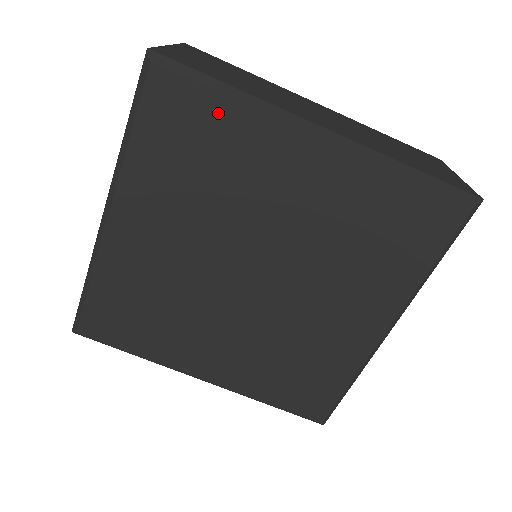
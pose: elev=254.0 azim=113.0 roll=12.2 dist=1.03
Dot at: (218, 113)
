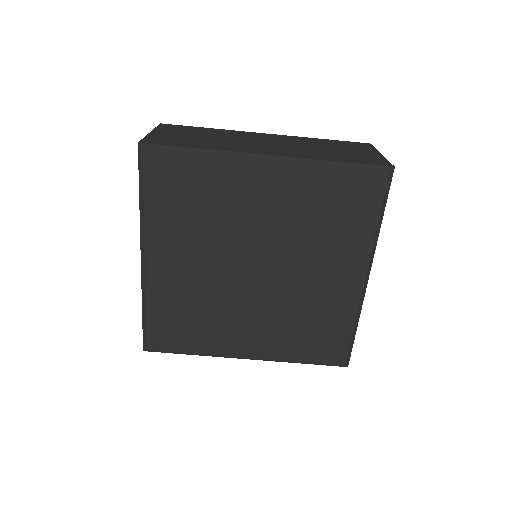
Dot at: (196, 168)
